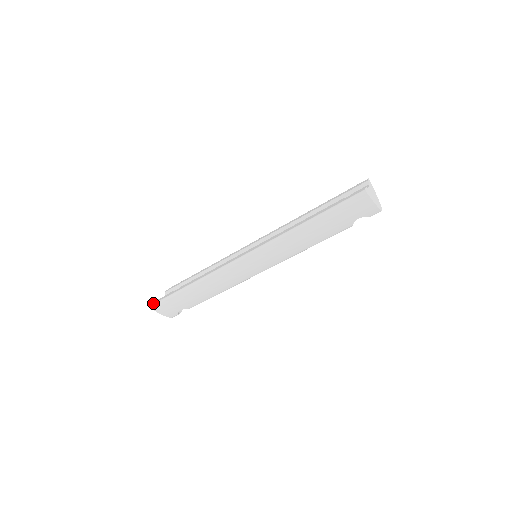
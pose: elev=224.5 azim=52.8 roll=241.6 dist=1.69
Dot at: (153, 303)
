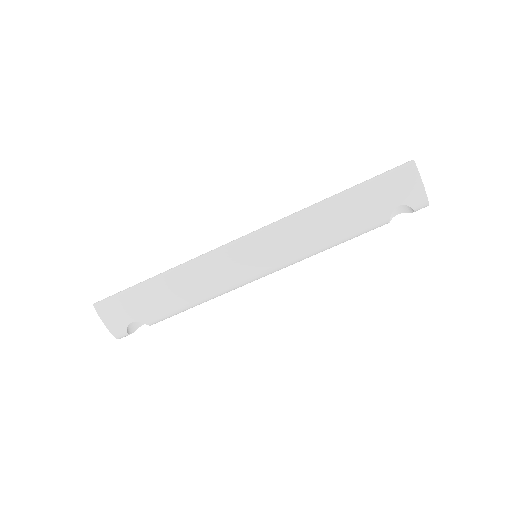
Dot at: (99, 301)
